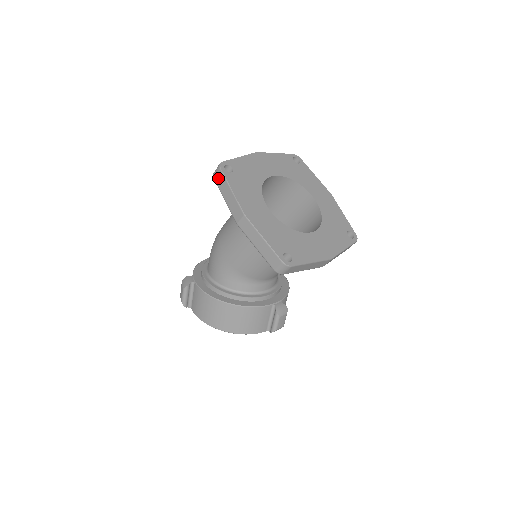
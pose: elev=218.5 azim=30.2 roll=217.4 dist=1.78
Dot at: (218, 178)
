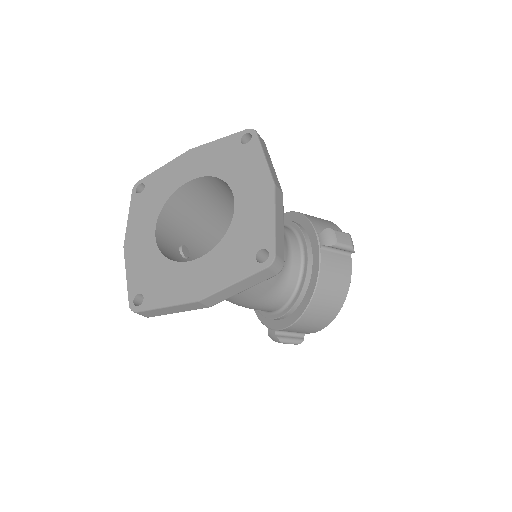
Dot at: (149, 315)
